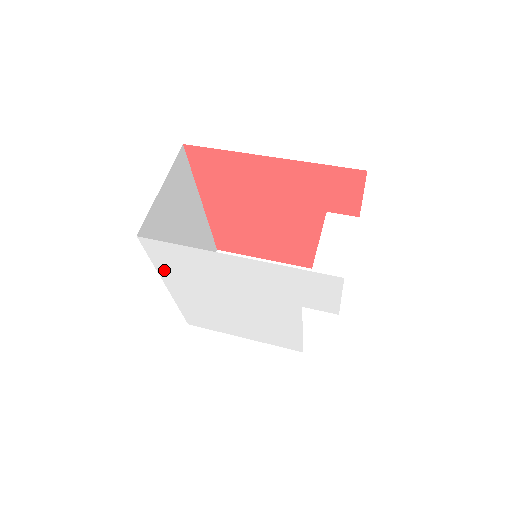
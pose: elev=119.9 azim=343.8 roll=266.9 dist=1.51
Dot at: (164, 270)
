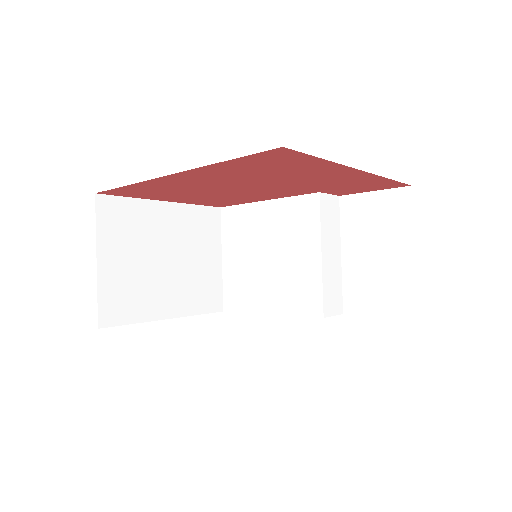
Dot at: occluded
